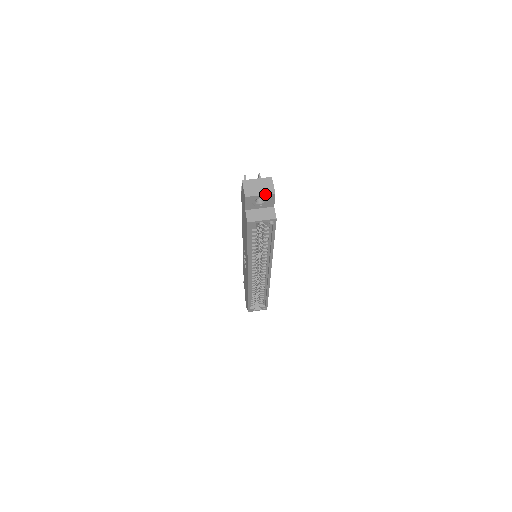
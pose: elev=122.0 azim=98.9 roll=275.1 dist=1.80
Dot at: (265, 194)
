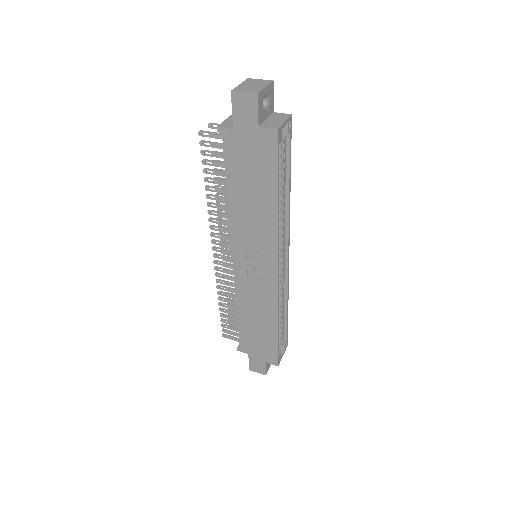
Dot at: (267, 84)
